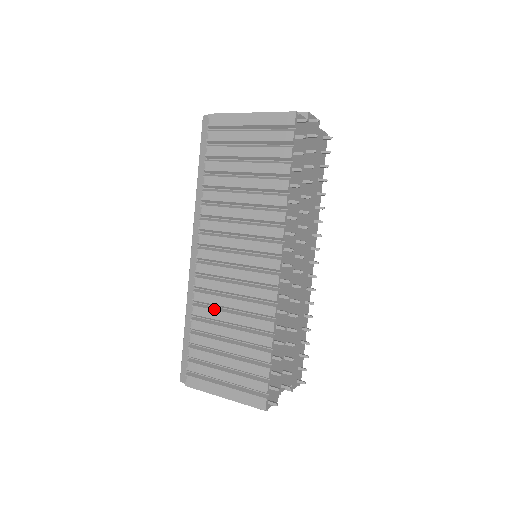
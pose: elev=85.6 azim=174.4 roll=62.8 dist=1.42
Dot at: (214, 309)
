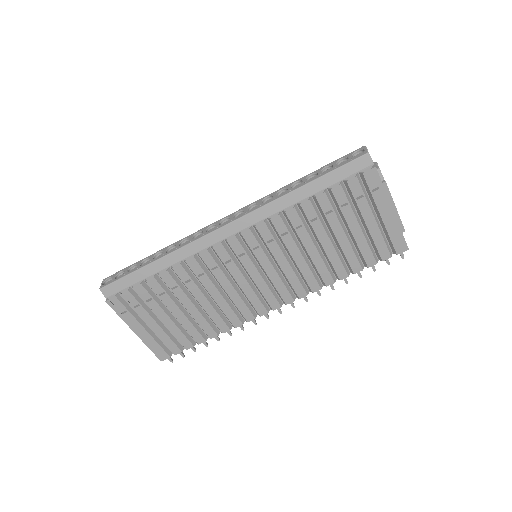
Dot at: (197, 284)
